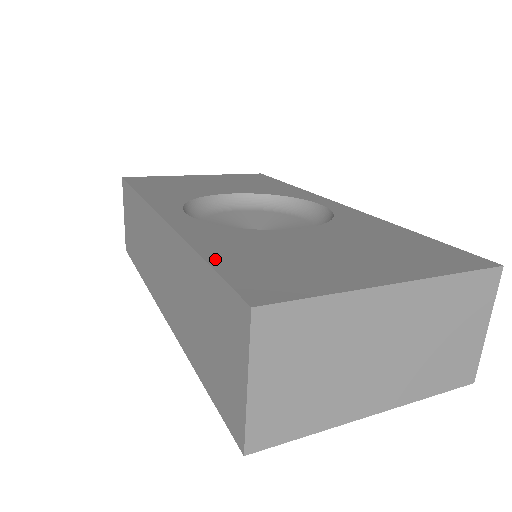
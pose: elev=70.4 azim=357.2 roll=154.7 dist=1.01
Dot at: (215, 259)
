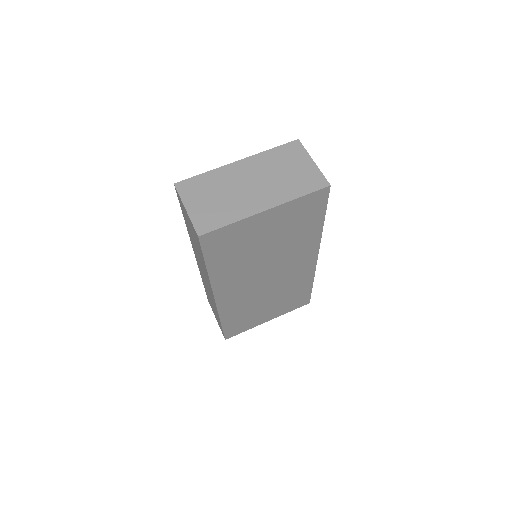
Dot at: occluded
